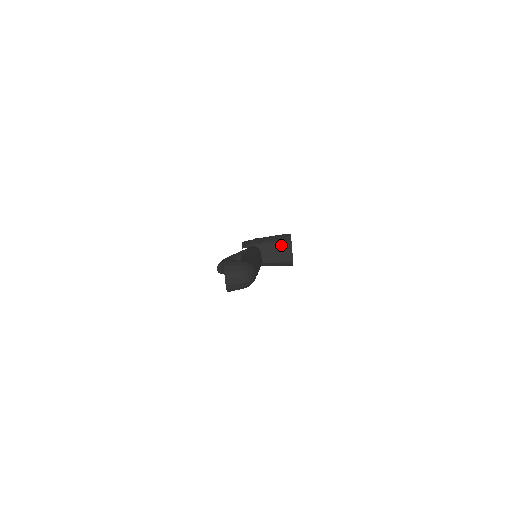
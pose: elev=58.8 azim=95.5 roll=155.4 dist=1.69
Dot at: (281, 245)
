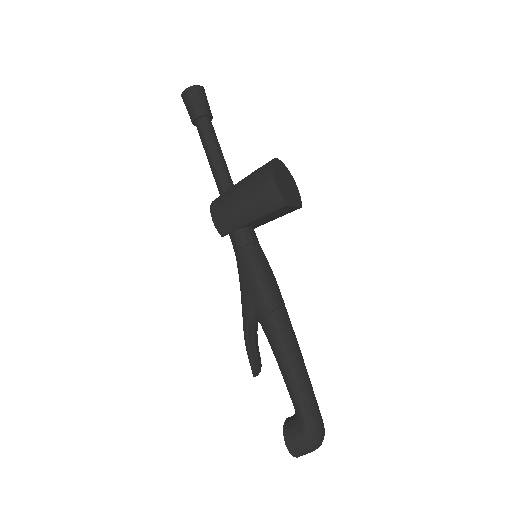
Dot at: (275, 213)
